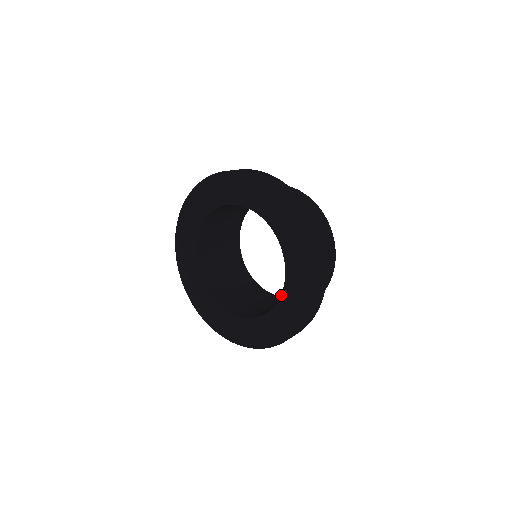
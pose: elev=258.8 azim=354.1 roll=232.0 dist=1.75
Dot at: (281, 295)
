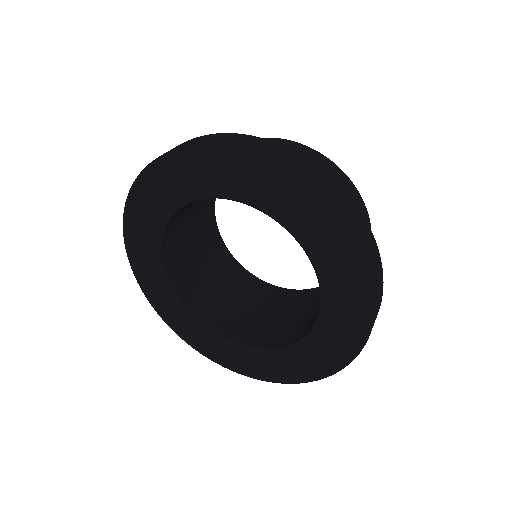
Dot at: (308, 333)
